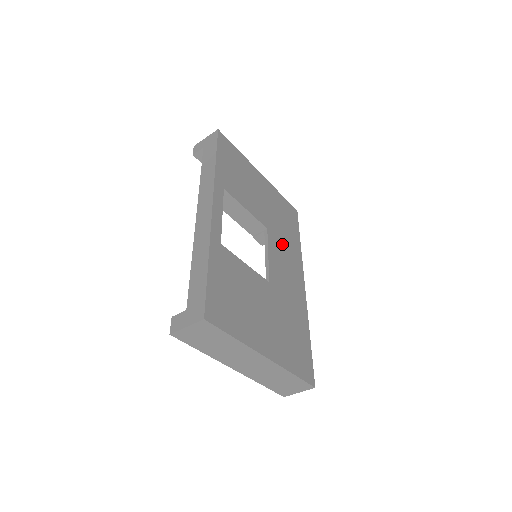
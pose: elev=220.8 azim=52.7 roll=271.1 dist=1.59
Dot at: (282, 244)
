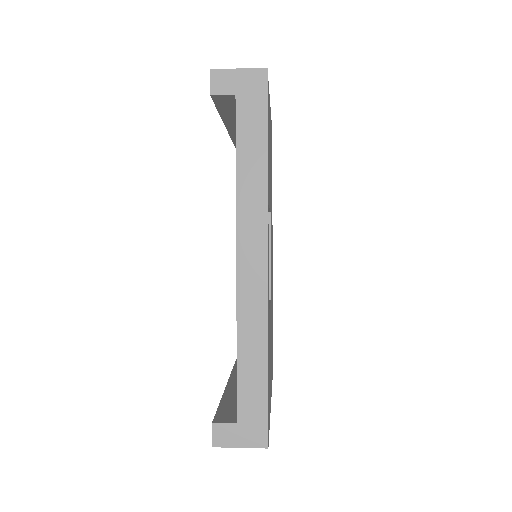
Dot at: (271, 217)
